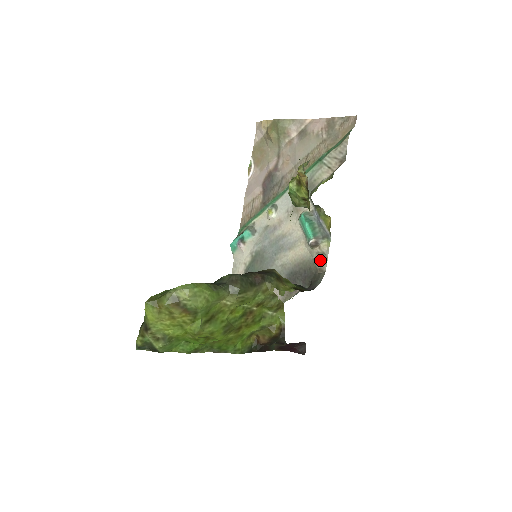
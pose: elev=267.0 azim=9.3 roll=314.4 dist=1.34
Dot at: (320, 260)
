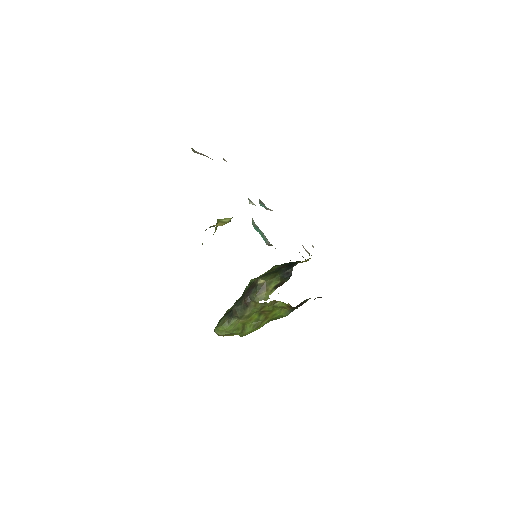
Dot at: occluded
